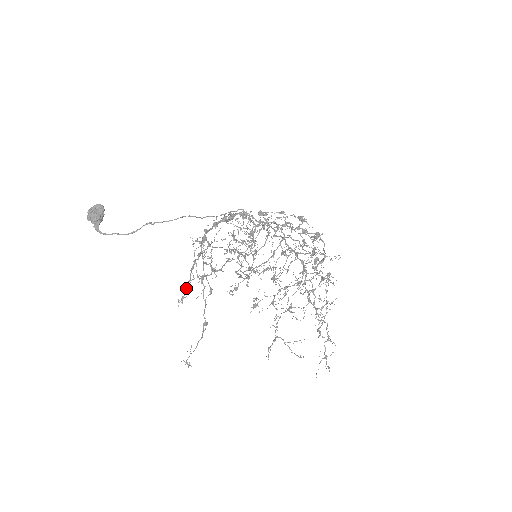
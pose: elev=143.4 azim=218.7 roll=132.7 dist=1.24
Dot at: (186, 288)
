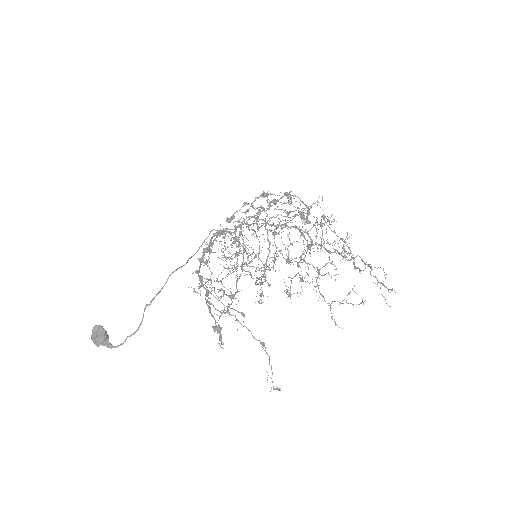
Dot at: (216, 329)
